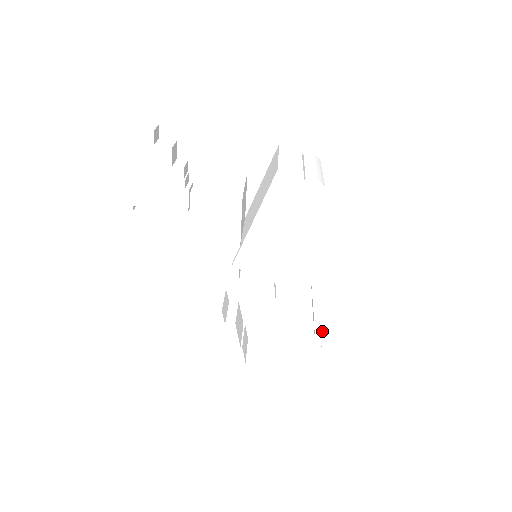
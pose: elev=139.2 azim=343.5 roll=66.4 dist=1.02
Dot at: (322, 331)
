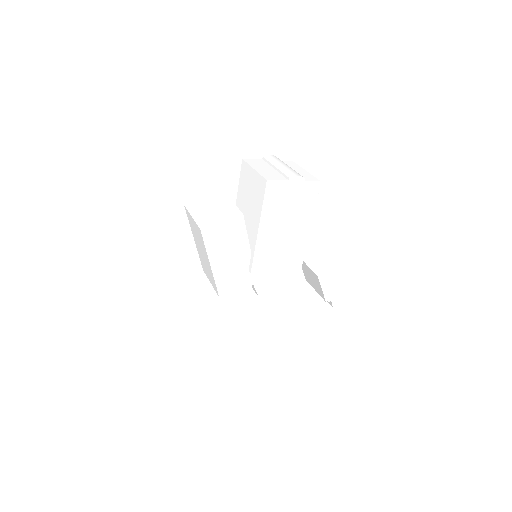
Dot at: (328, 289)
